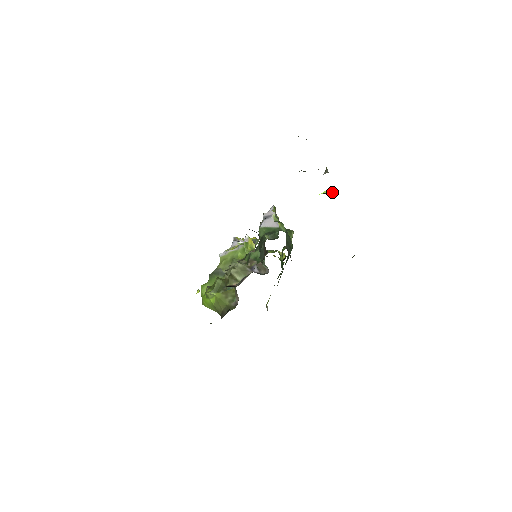
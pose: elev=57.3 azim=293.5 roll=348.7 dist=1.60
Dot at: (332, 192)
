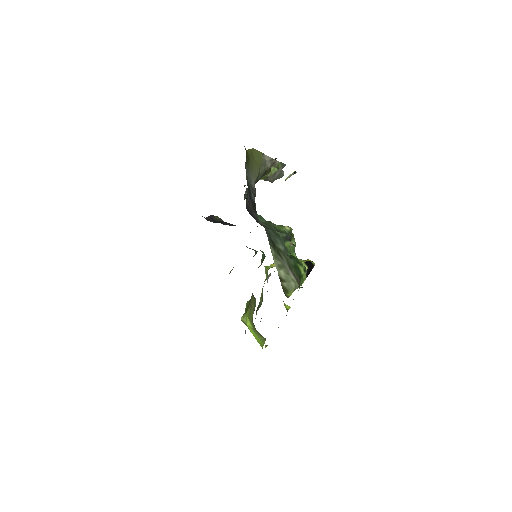
Dot at: occluded
